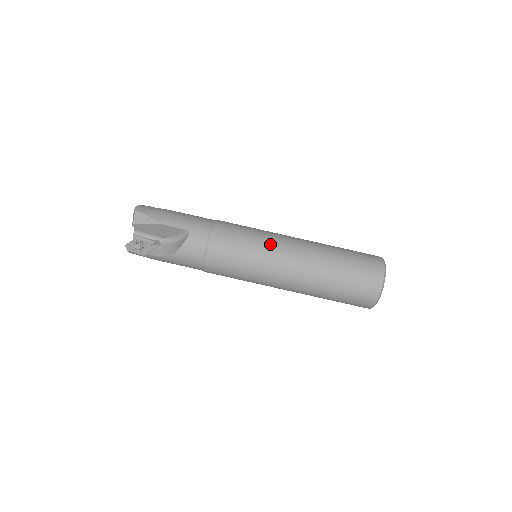
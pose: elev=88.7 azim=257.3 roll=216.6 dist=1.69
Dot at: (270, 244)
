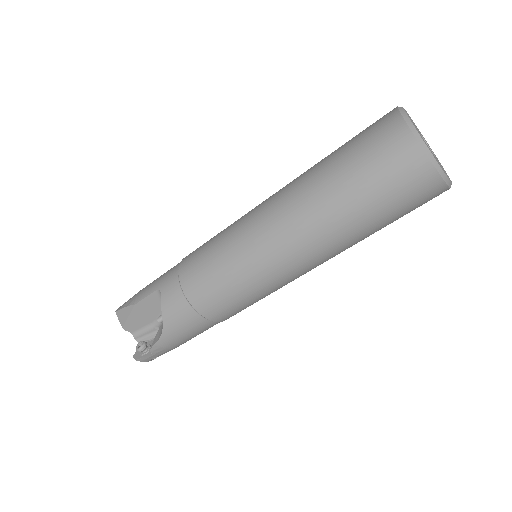
Dot at: (240, 225)
